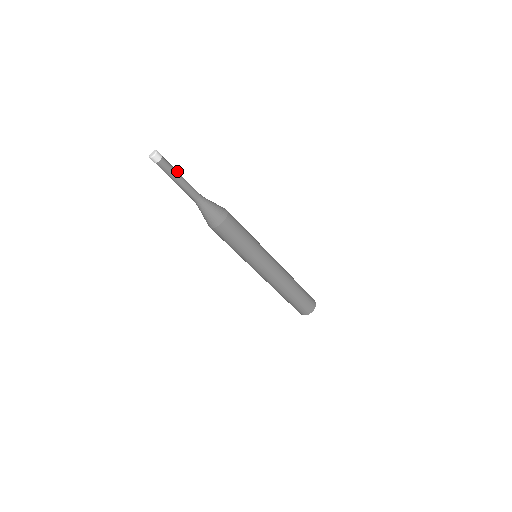
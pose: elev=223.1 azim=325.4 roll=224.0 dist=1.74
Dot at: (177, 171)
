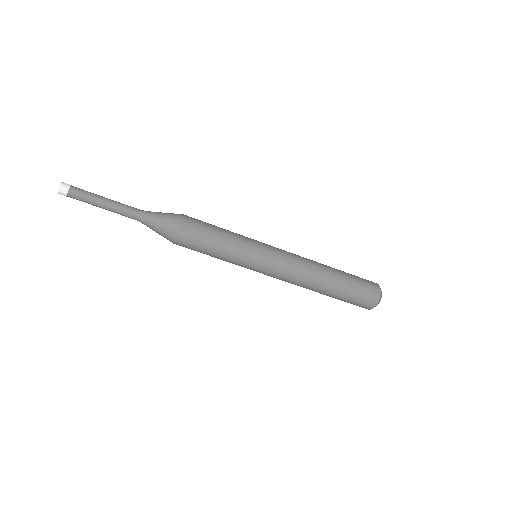
Dot at: (98, 195)
